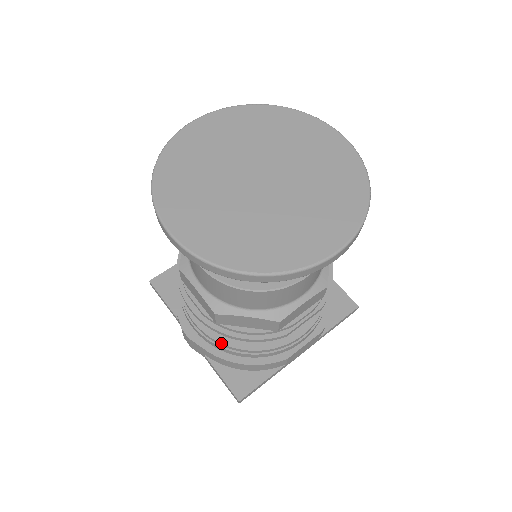
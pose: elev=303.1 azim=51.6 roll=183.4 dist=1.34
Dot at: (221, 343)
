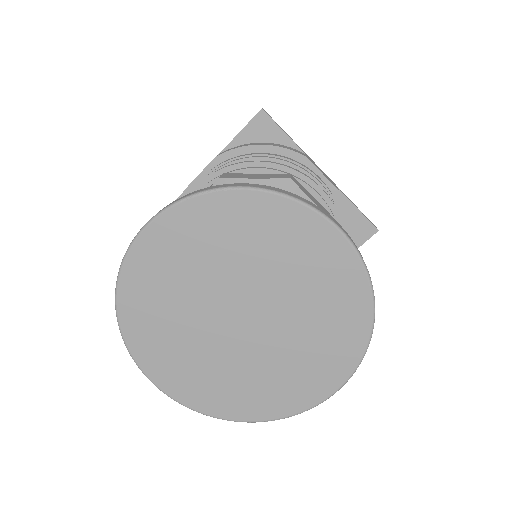
Dot at: occluded
